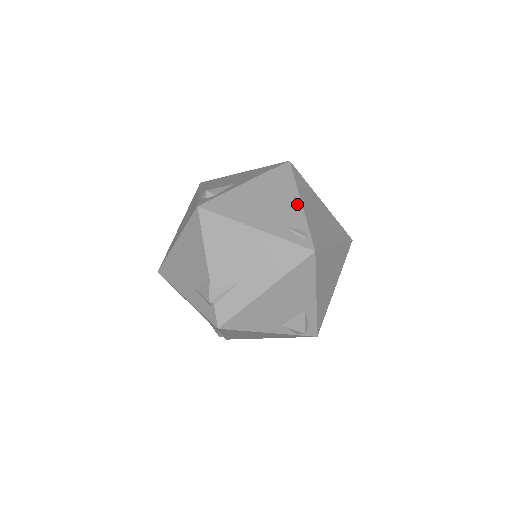
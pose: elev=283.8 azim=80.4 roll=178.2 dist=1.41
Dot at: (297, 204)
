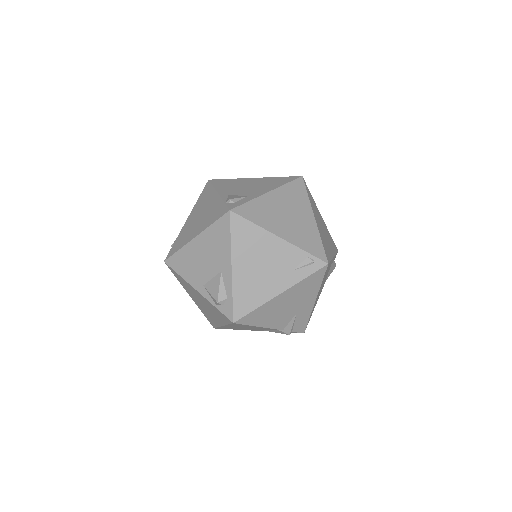
Dot at: (279, 243)
